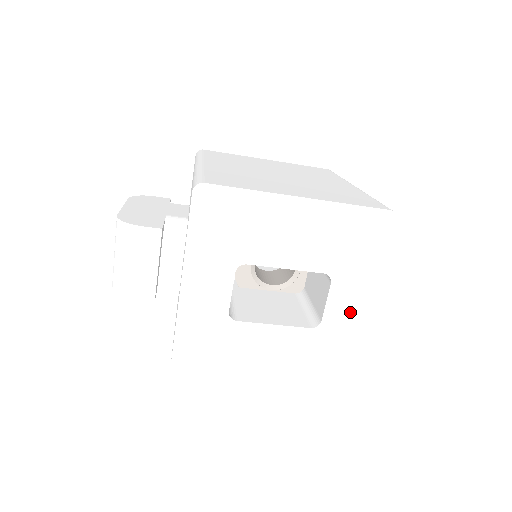
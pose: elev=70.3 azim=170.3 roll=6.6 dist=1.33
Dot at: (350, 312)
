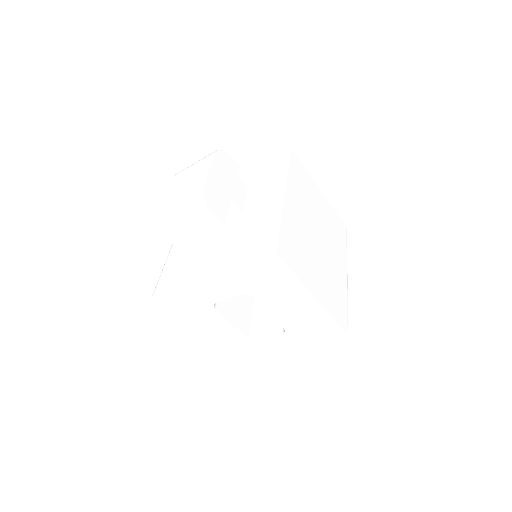
Dot at: (275, 349)
